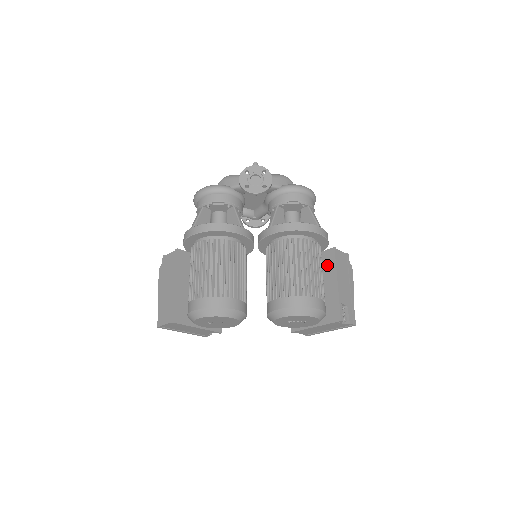
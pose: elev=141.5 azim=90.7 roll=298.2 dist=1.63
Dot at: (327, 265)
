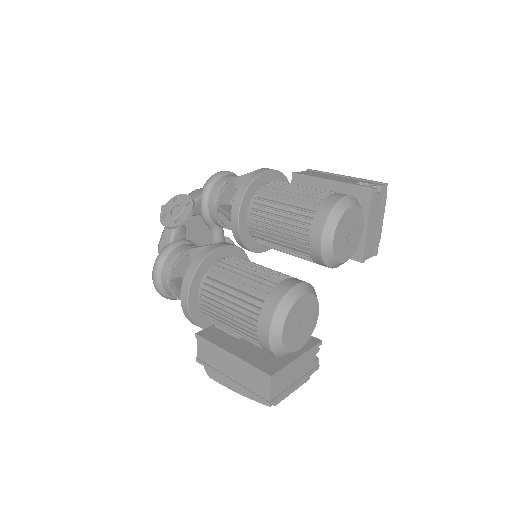
Dot at: occluded
